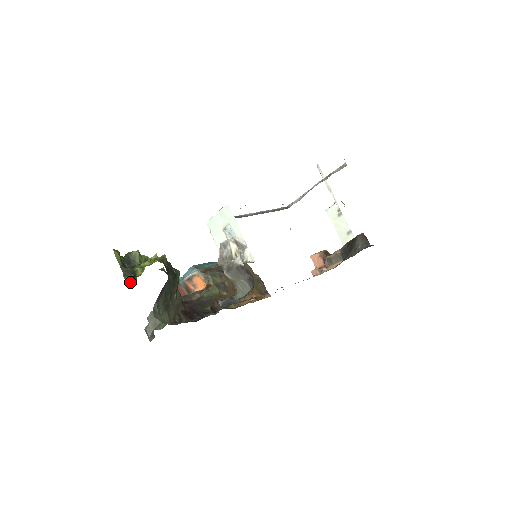
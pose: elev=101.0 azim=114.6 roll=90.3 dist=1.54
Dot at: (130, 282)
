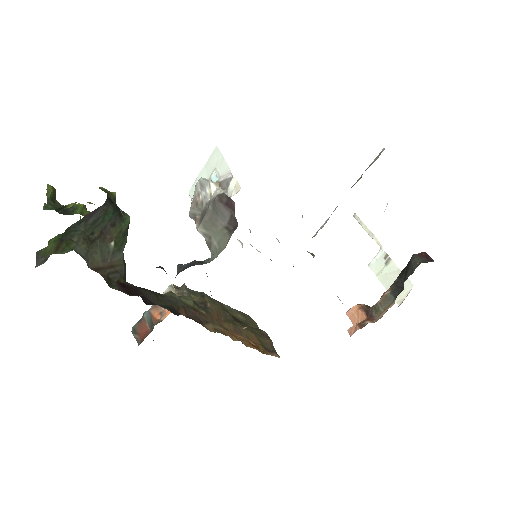
Dot at: occluded
